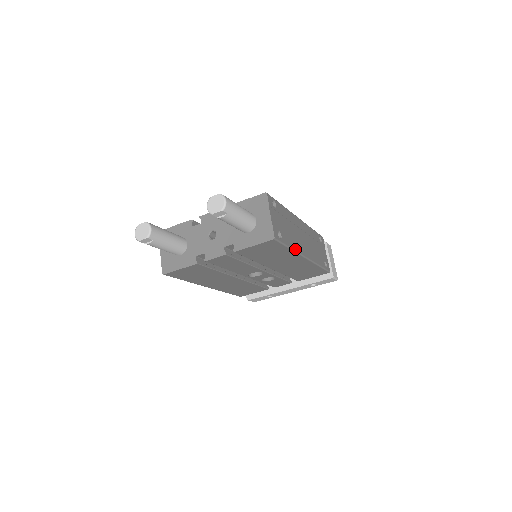
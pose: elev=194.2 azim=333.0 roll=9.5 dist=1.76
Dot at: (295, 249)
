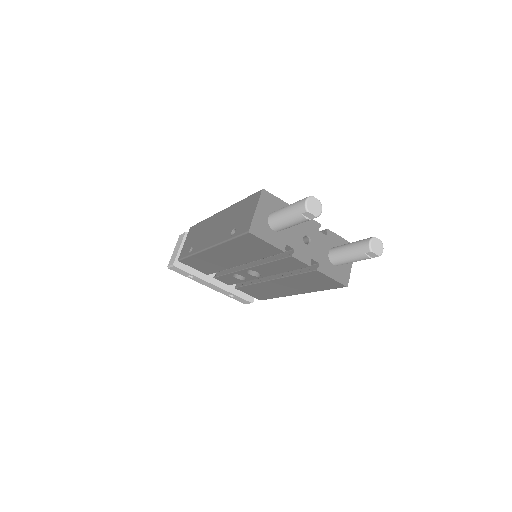
Dot at: occluded
